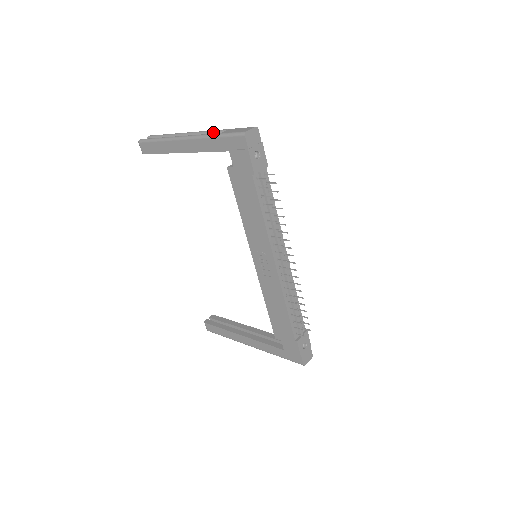
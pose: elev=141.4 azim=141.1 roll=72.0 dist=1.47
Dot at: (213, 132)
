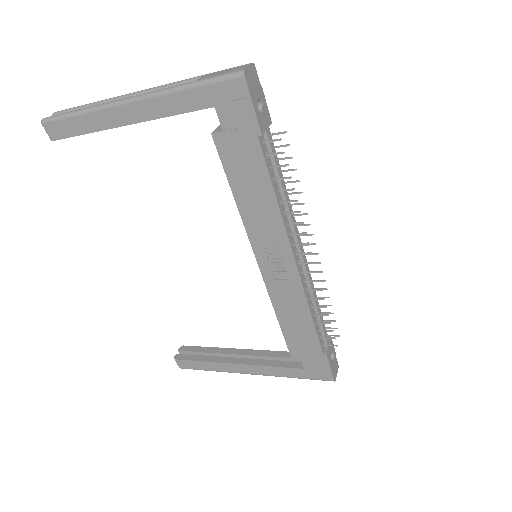
Dot at: (176, 84)
